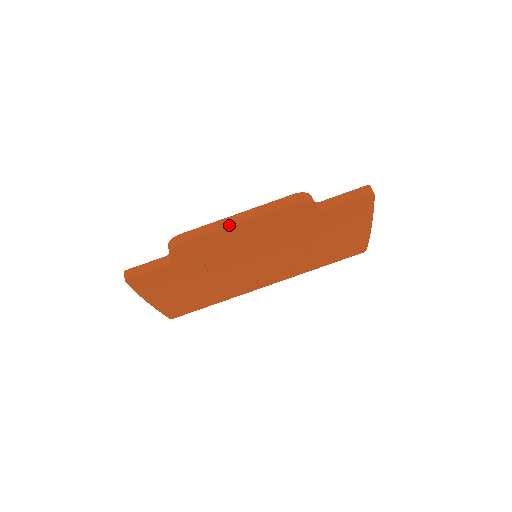
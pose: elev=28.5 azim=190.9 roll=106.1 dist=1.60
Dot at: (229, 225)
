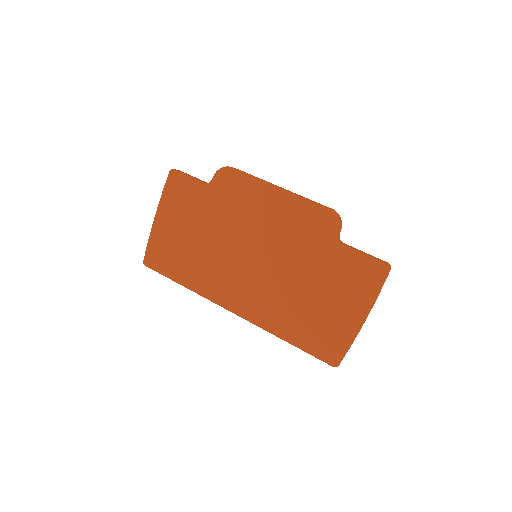
Dot at: (271, 183)
